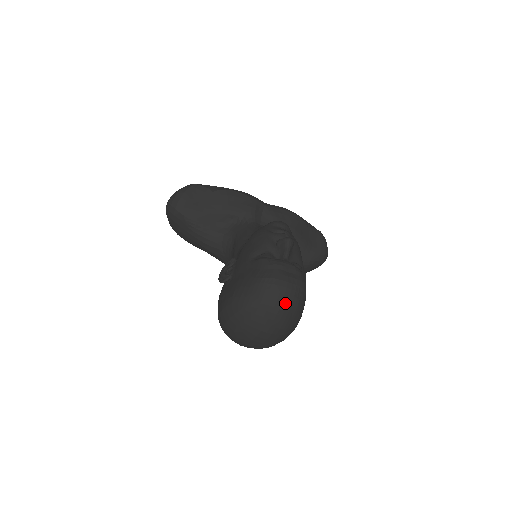
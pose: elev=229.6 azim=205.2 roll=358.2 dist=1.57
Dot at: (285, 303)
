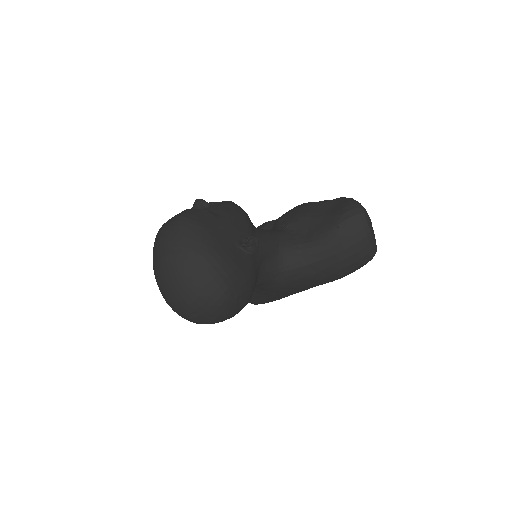
Dot at: (163, 237)
